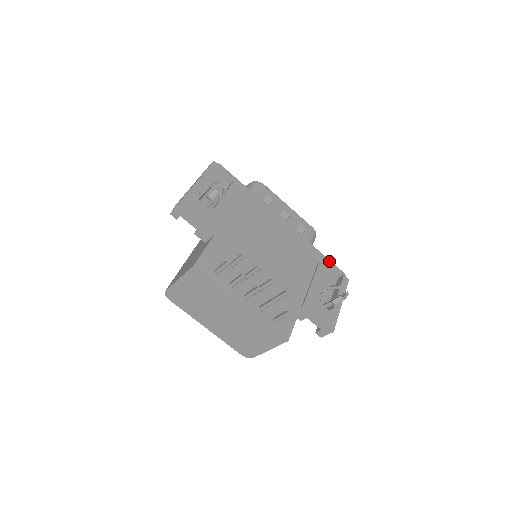
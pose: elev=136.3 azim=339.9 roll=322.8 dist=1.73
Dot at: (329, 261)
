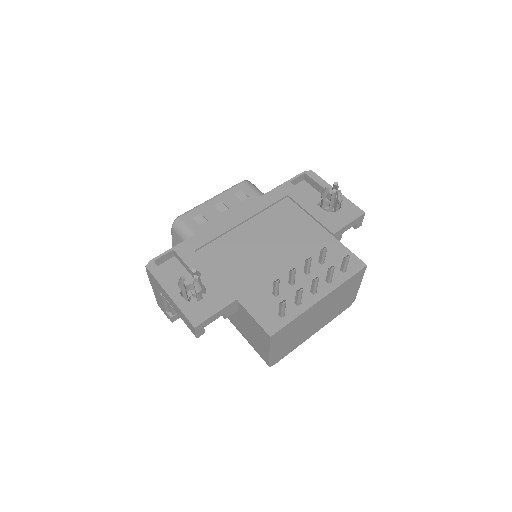
Dot at: (287, 183)
